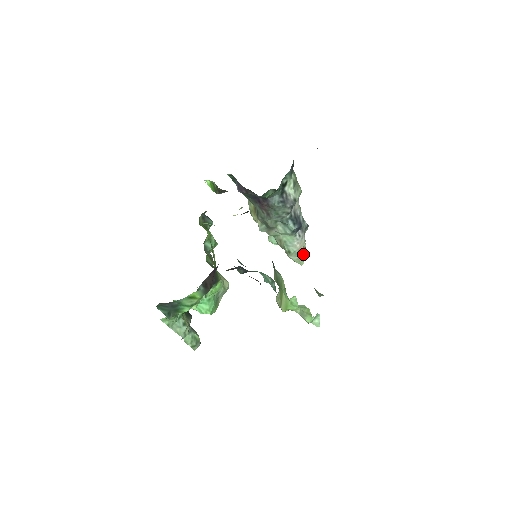
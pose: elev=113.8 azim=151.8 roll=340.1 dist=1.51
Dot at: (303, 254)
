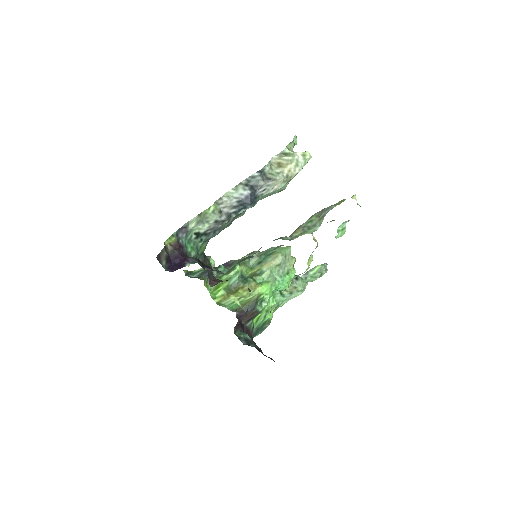
Dot at: (295, 164)
